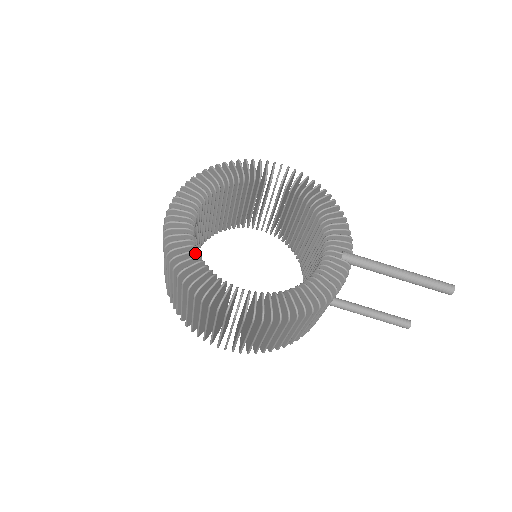
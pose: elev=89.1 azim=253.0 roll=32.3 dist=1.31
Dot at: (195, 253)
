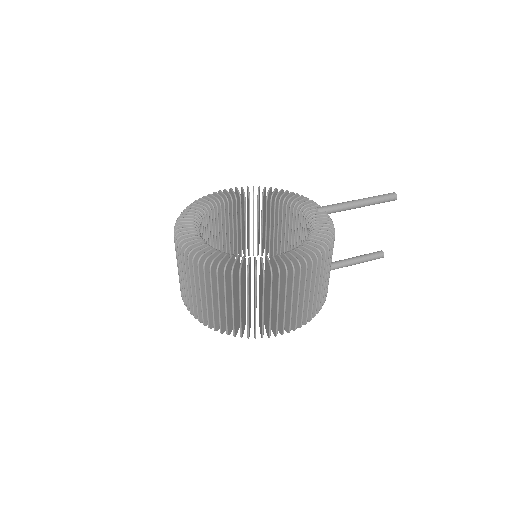
Dot at: (223, 255)
